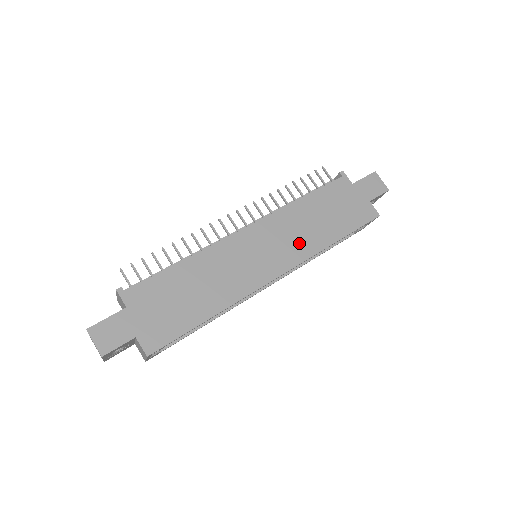
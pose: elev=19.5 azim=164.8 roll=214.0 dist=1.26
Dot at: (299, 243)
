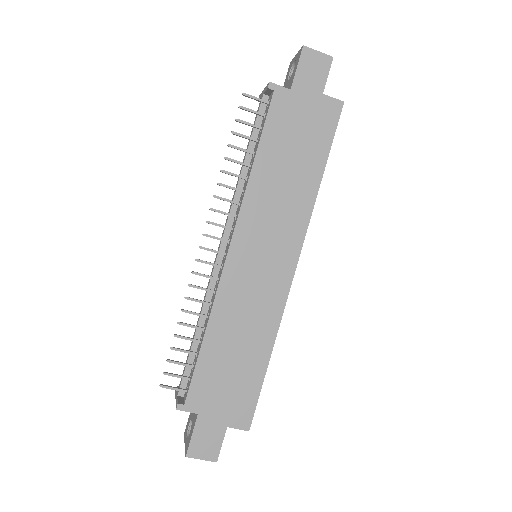
Dot at: (289, 216)
